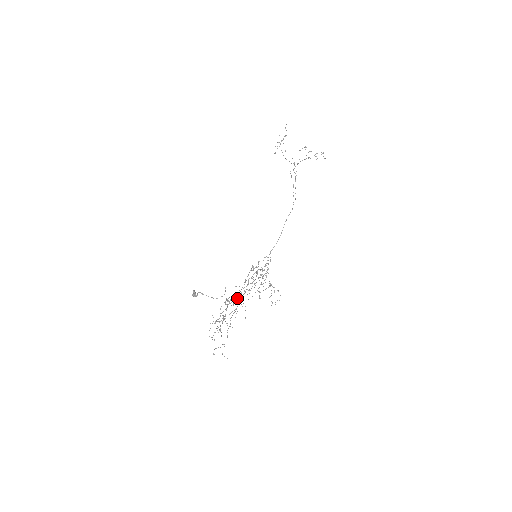
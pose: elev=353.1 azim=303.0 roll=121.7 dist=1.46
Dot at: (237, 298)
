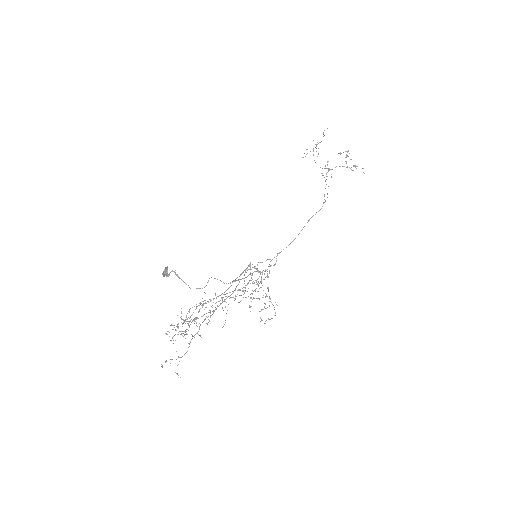
Dot at: occluded
